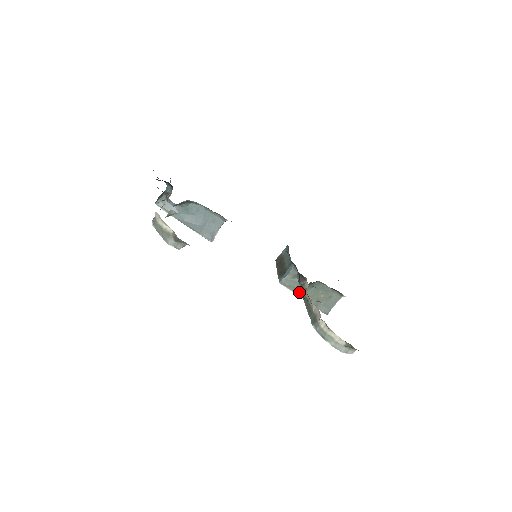
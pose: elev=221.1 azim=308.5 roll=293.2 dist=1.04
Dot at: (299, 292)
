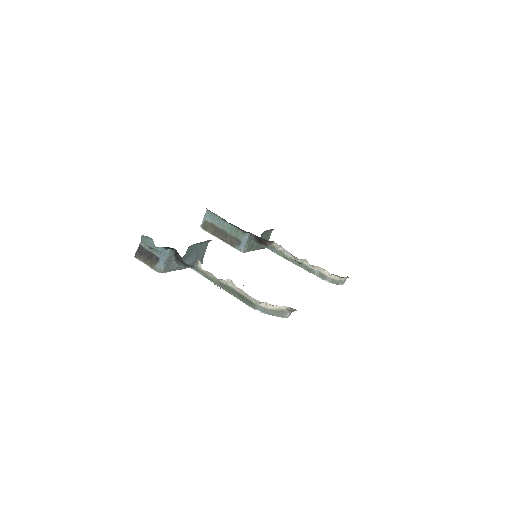
Dot at: (300, 263)
